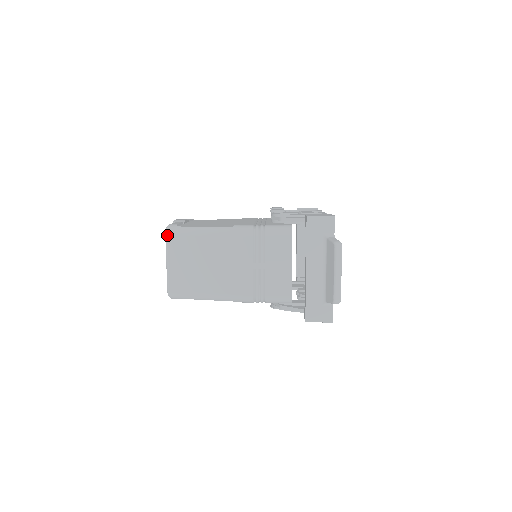
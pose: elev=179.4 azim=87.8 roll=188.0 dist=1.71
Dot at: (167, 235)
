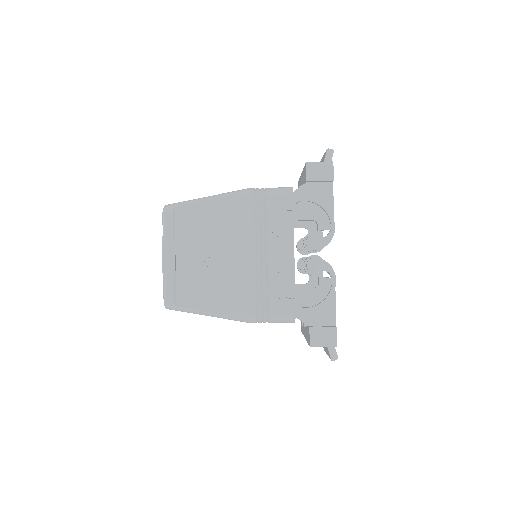
Dot at: occluded
